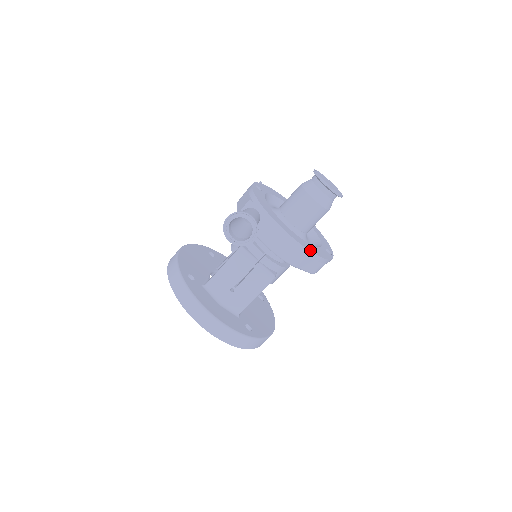
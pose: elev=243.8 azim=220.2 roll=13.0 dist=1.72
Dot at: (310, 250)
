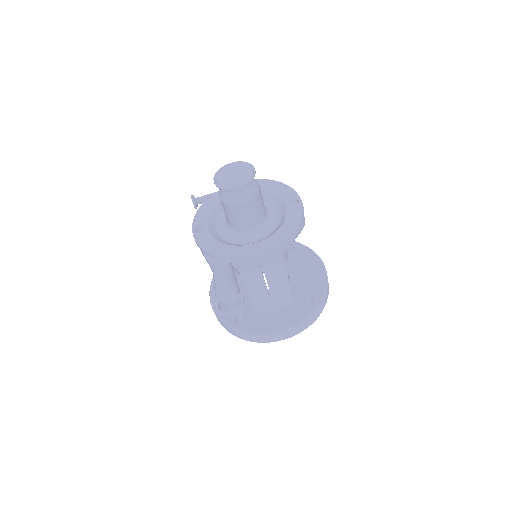
Dot at: (283, 241)
